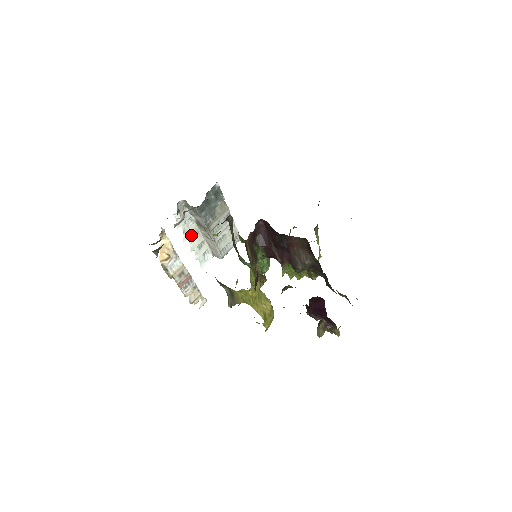
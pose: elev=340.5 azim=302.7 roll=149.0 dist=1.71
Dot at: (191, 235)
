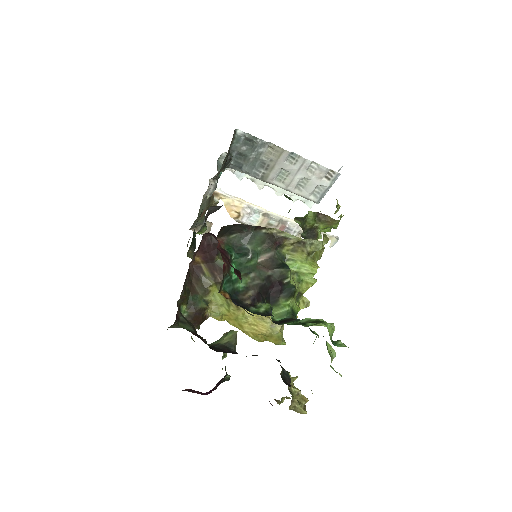
Dot at: occluded
